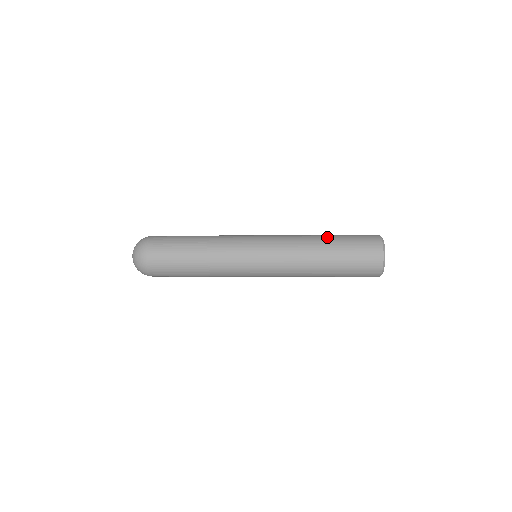
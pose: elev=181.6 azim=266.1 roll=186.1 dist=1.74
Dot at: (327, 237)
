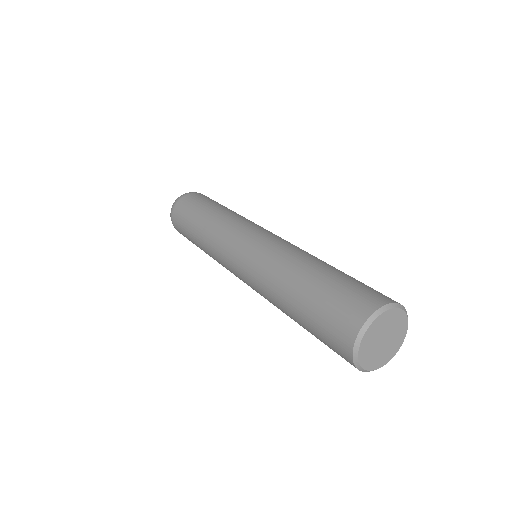
Dot at: (297, 286)
